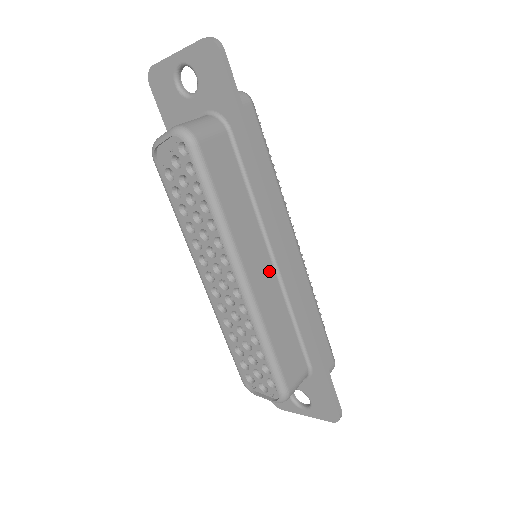
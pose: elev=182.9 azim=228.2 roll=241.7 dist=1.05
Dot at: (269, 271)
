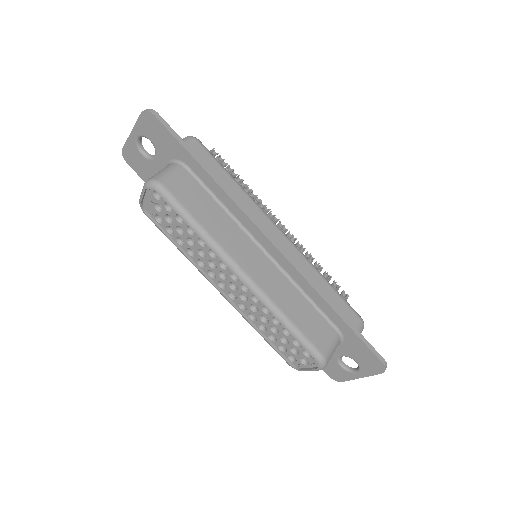
Dot at: (265, 262)
